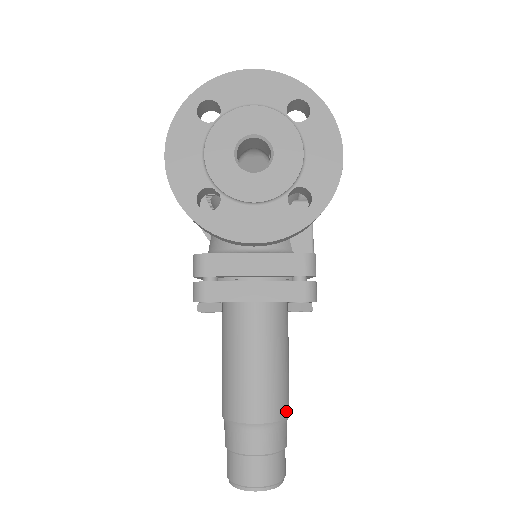
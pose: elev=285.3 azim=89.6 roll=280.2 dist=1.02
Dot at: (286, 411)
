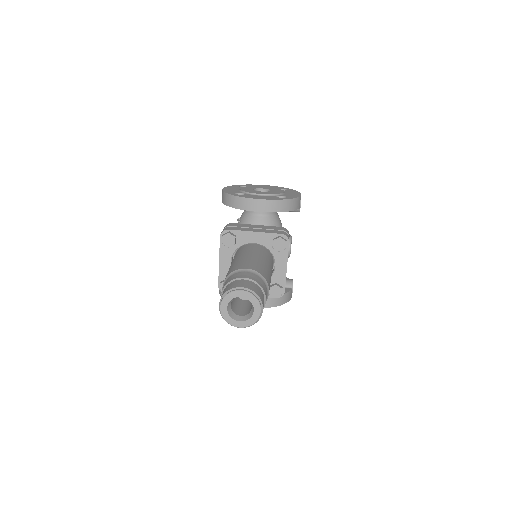
Dot at: (267, 280)
